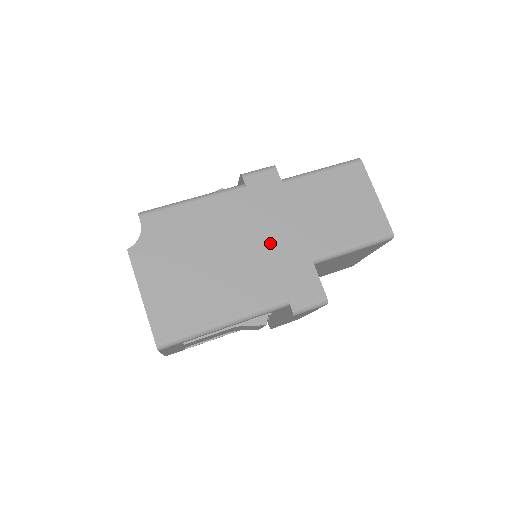
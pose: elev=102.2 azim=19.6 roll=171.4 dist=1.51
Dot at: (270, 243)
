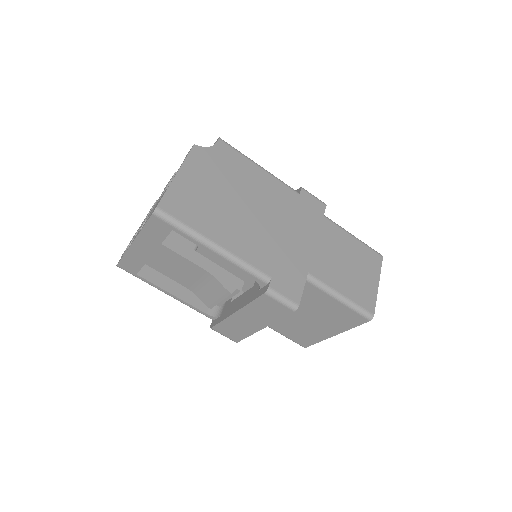
Dot at: (288, 236)
